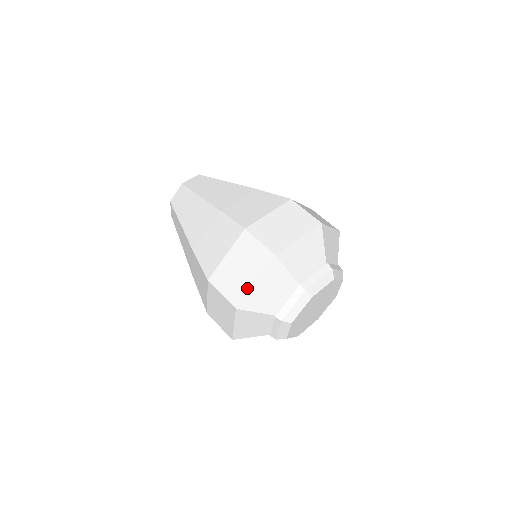
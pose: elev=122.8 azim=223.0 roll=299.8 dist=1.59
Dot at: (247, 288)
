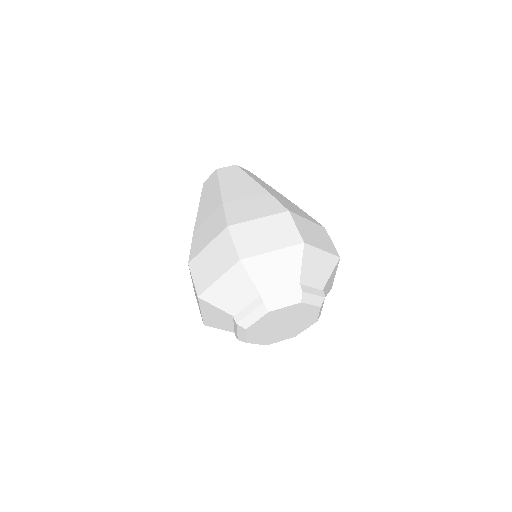
Dot at: (262, 251)
